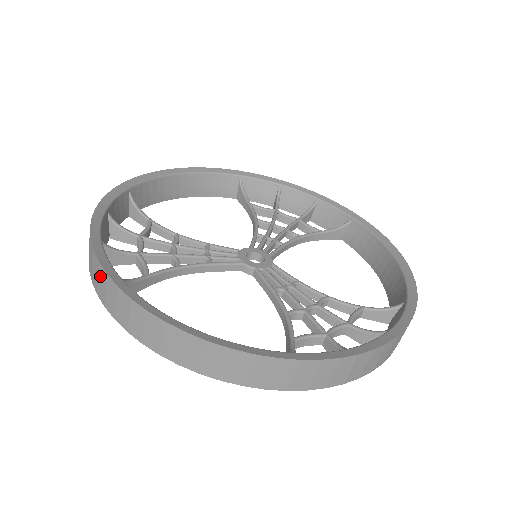
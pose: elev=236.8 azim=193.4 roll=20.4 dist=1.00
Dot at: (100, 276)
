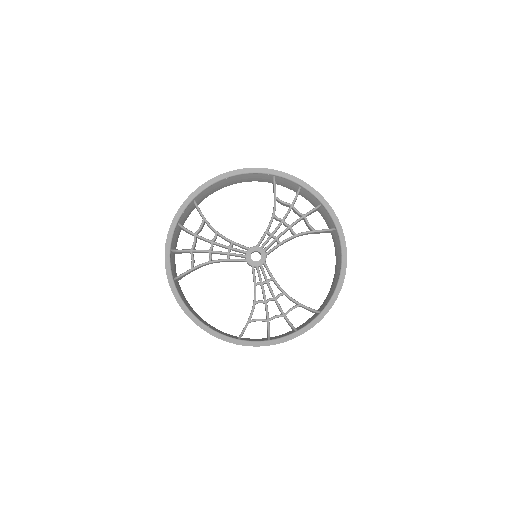
Dot at: occluded
